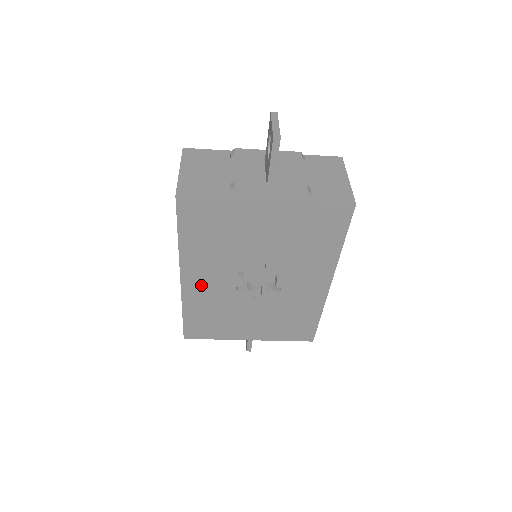
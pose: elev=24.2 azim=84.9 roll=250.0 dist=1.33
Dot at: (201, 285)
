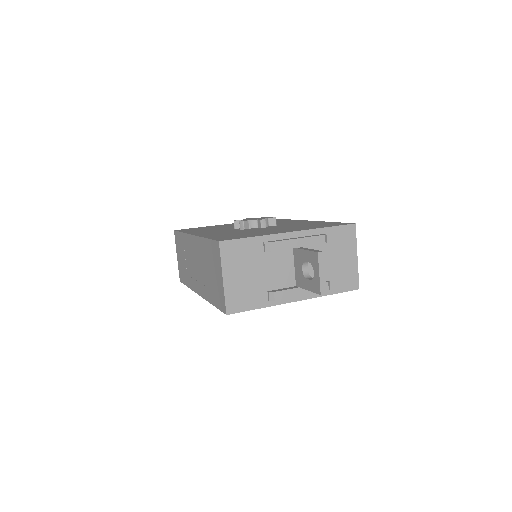
Dot at: occluded
